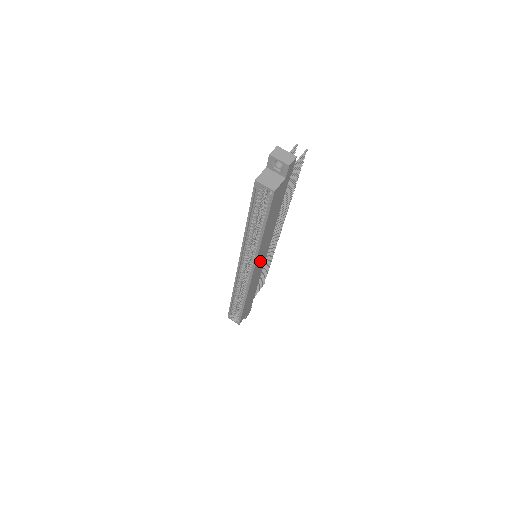
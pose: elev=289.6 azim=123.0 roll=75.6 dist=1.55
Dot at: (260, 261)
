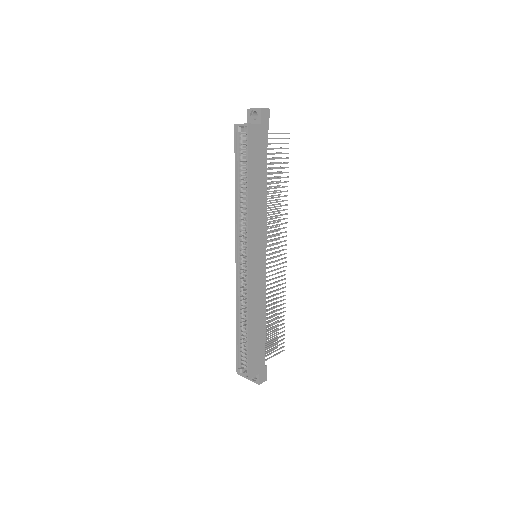
Dot at: (257, 251)
